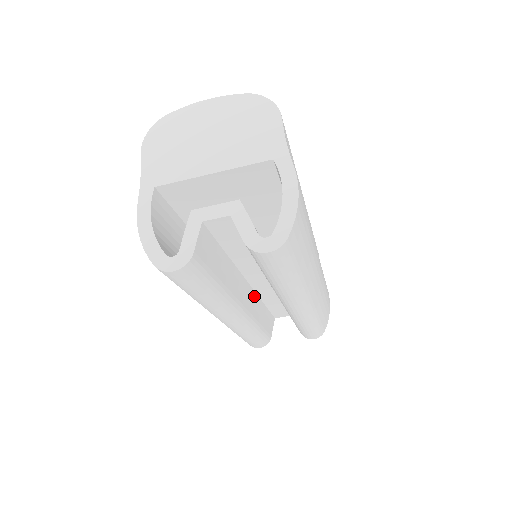
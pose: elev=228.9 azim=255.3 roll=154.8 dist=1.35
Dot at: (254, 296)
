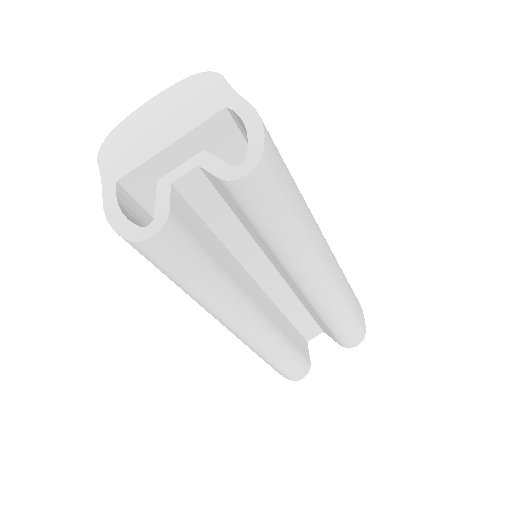
Dot at: (270, 302)
